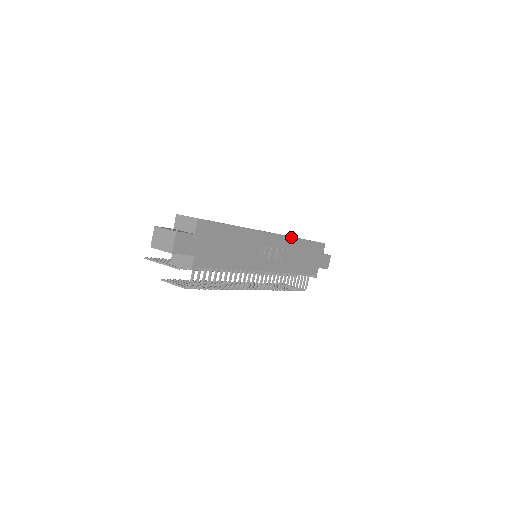
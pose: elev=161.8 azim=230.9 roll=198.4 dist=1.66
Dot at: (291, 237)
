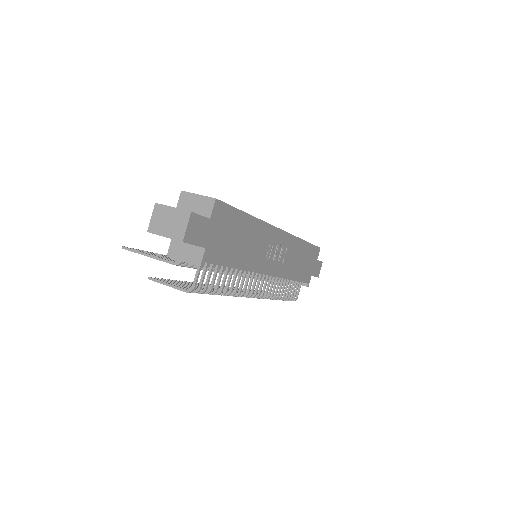
Dot at: (295, 236)
